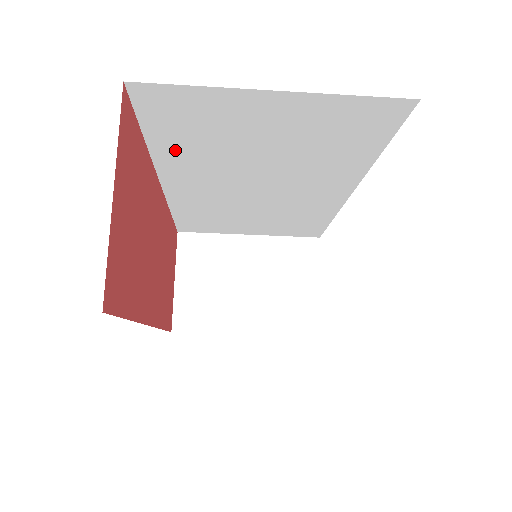
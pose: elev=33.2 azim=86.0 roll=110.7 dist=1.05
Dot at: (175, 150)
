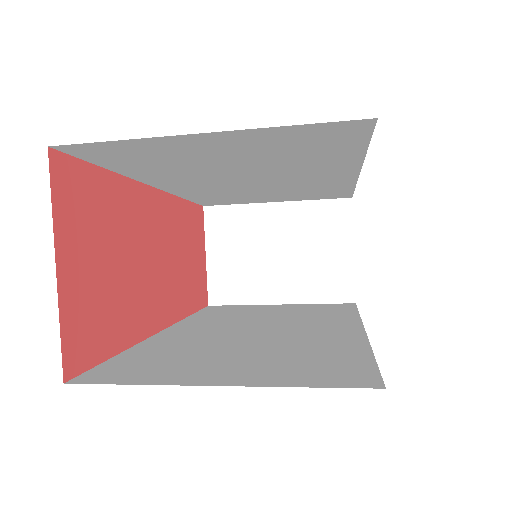
Dot at: (145, 171)
